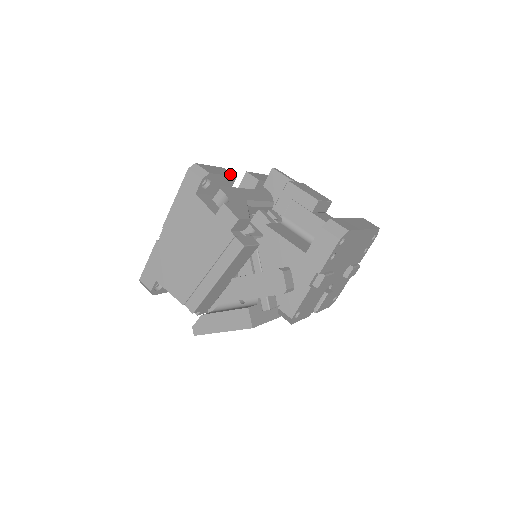
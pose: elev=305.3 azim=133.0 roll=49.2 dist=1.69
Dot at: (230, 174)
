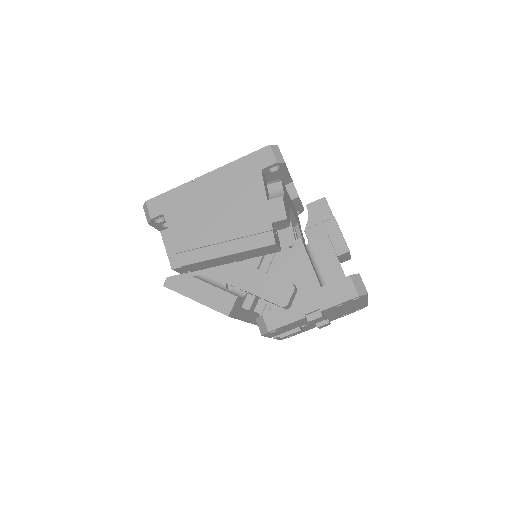
Dot at: occluded
